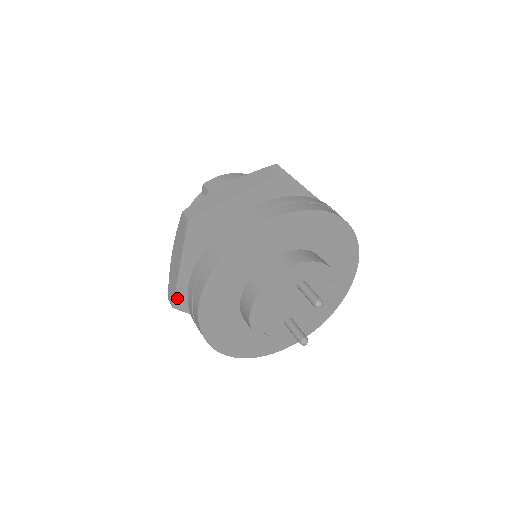
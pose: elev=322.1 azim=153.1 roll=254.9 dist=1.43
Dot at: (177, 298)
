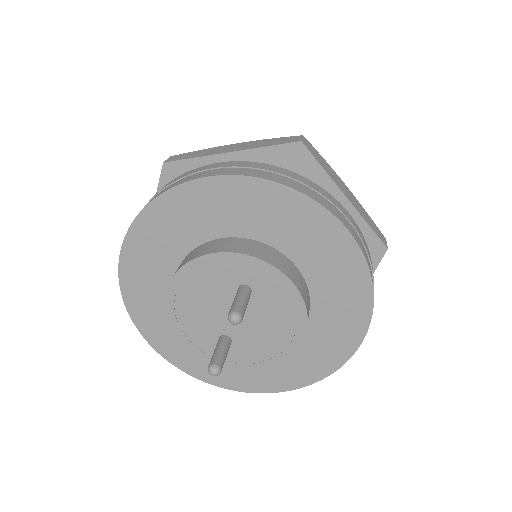
Dot at: occluded
